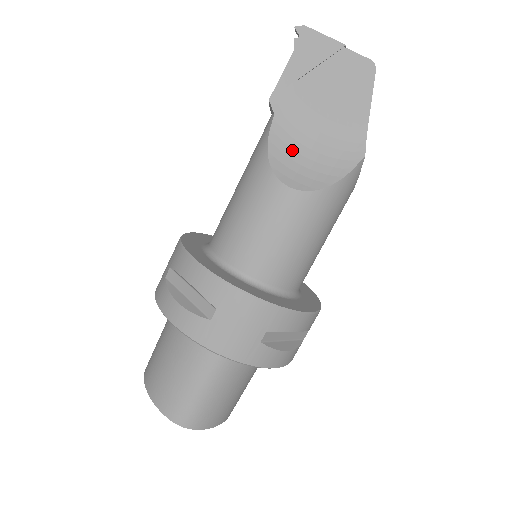
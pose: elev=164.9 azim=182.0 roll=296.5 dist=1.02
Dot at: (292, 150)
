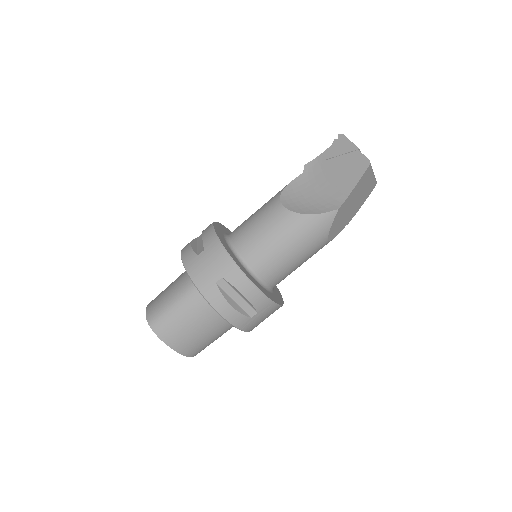
Dot at: (300, 192)
